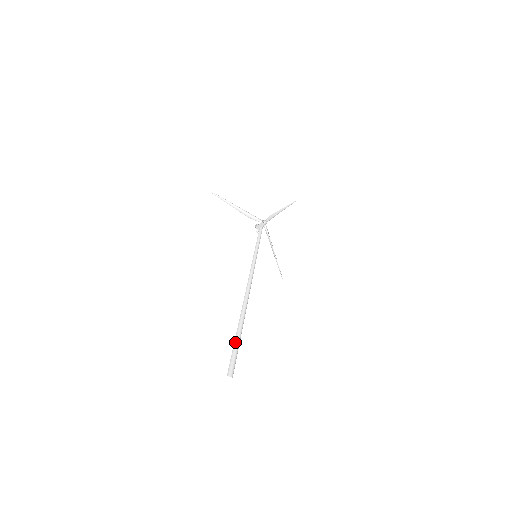
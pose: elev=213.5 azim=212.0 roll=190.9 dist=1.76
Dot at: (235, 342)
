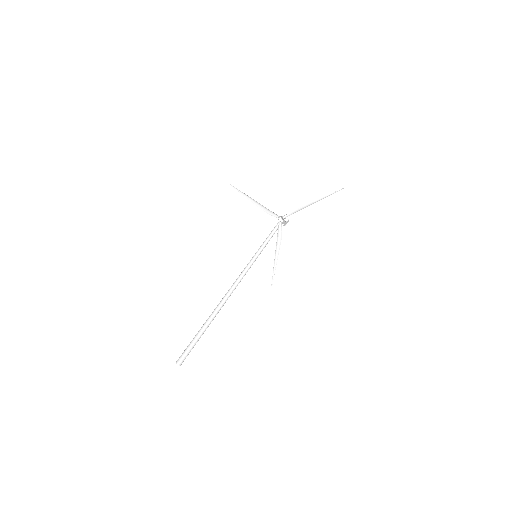
Dot at: (195, 336)
